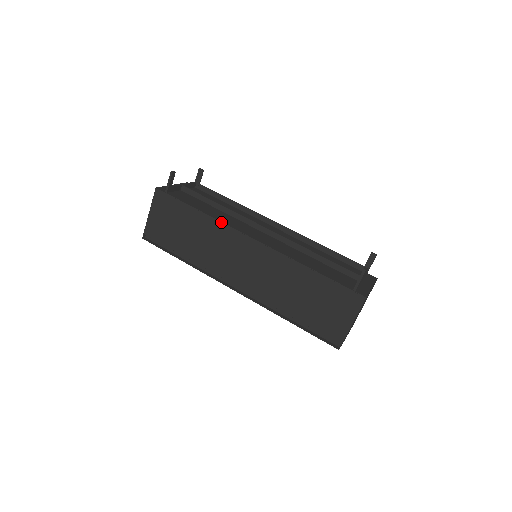
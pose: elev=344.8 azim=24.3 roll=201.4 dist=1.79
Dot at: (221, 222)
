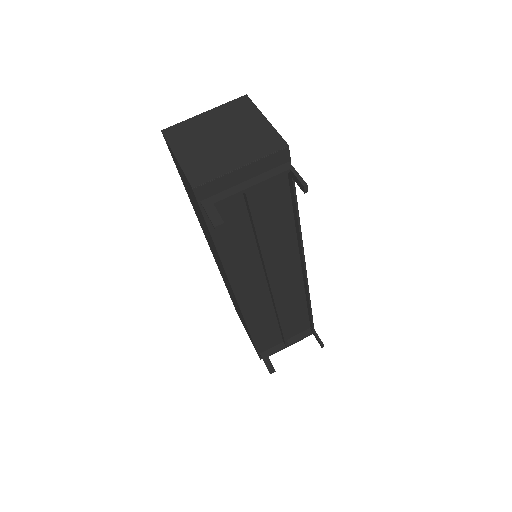
Dot at: (225, 271)
